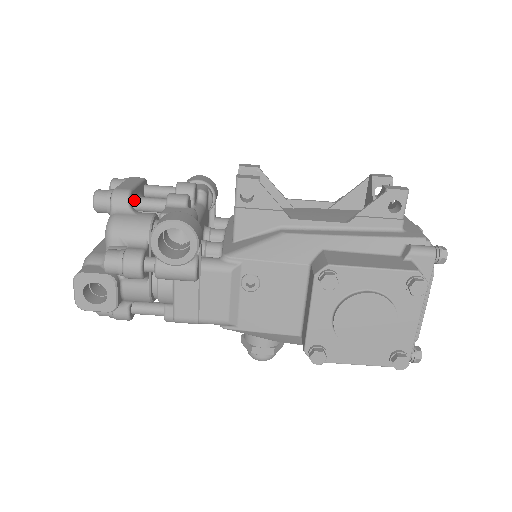
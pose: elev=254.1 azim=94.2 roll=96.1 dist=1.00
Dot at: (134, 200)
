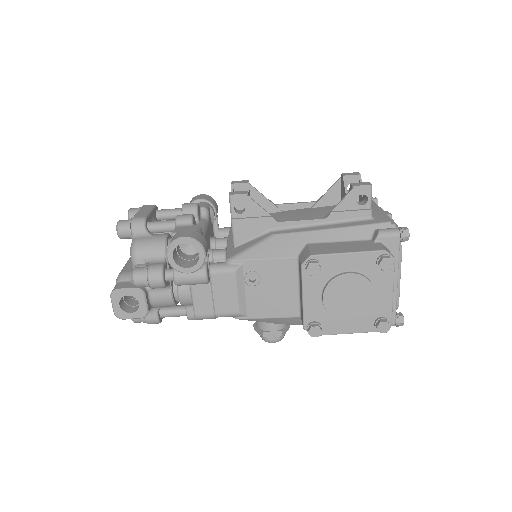
Dot at: (149, 225)
